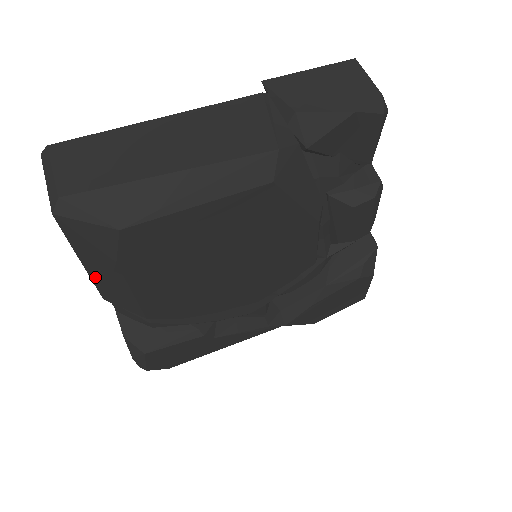
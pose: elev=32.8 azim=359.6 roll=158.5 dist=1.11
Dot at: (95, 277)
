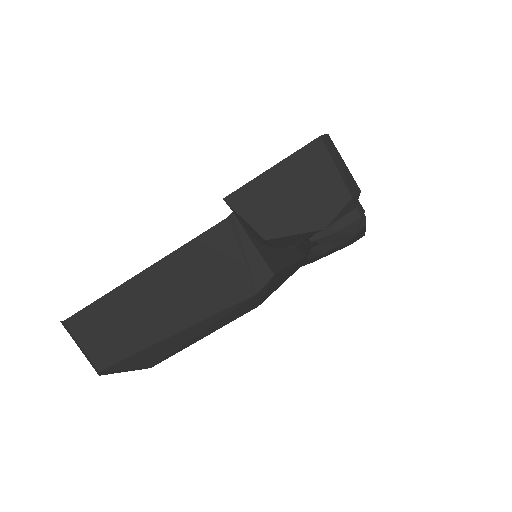
Dot at: occluded
